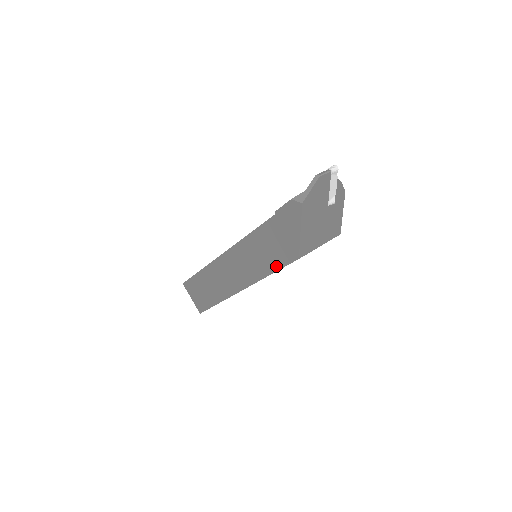
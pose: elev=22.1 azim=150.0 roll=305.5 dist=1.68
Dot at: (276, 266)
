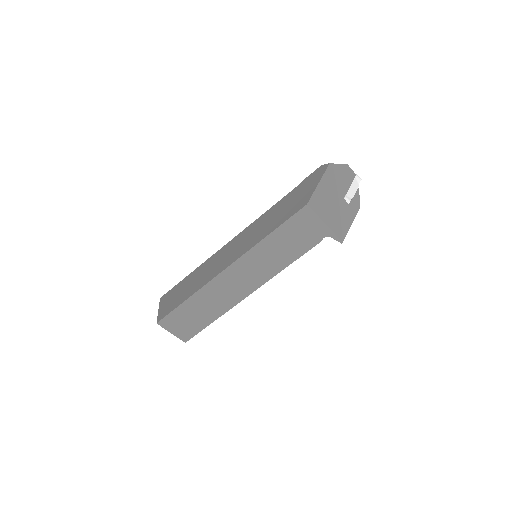
Dot at: (280, 222)
